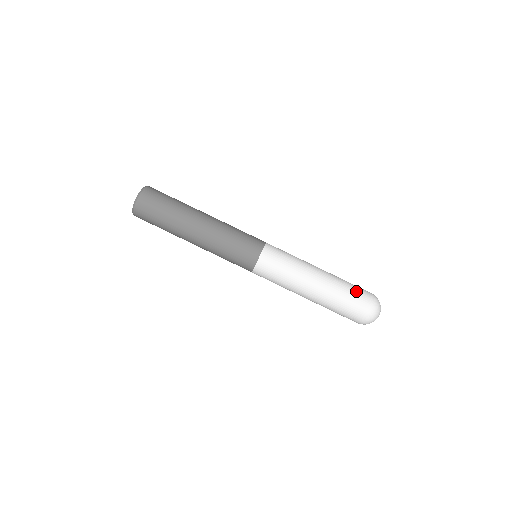
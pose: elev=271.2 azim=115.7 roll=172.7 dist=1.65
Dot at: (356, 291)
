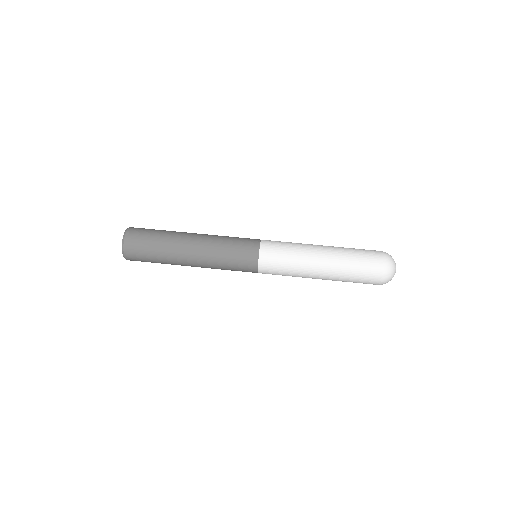
Dot at: occluded
